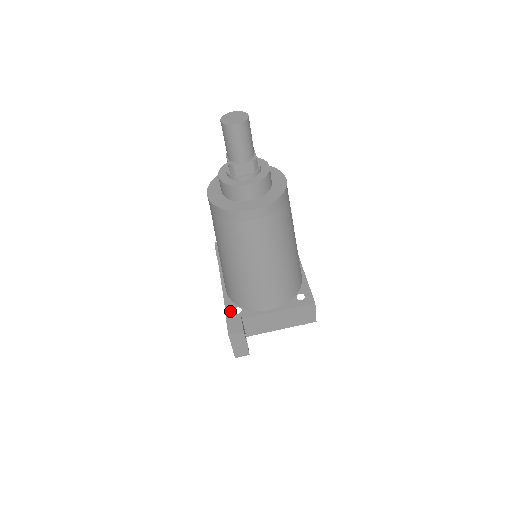
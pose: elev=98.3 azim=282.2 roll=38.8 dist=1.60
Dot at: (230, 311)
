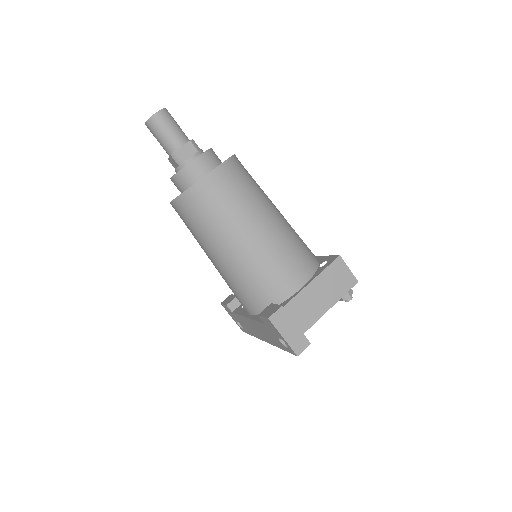
Dot at: occluded
